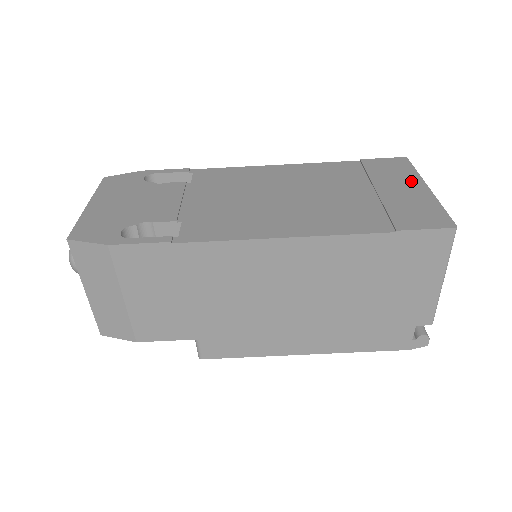
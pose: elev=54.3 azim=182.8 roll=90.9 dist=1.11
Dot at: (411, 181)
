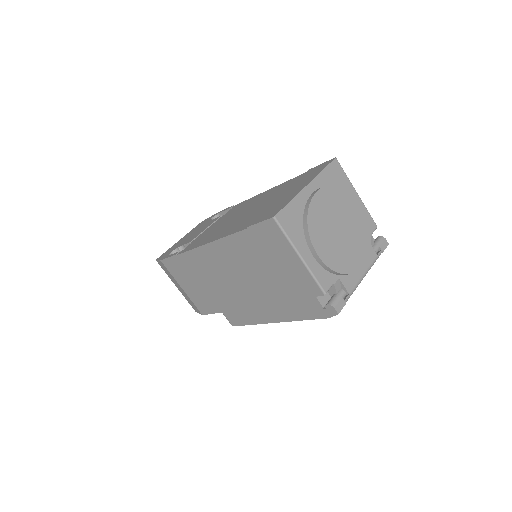
Dot at: (306, 182)
